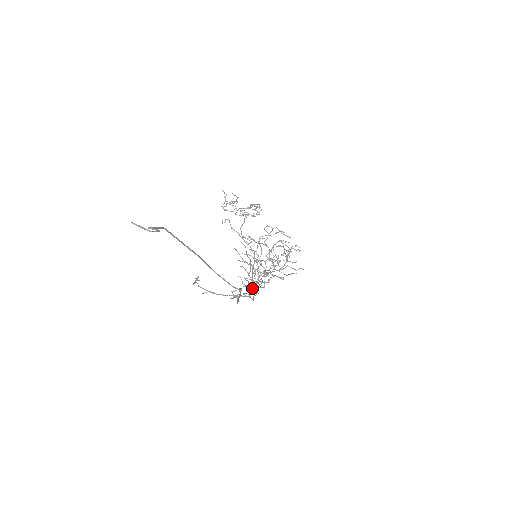
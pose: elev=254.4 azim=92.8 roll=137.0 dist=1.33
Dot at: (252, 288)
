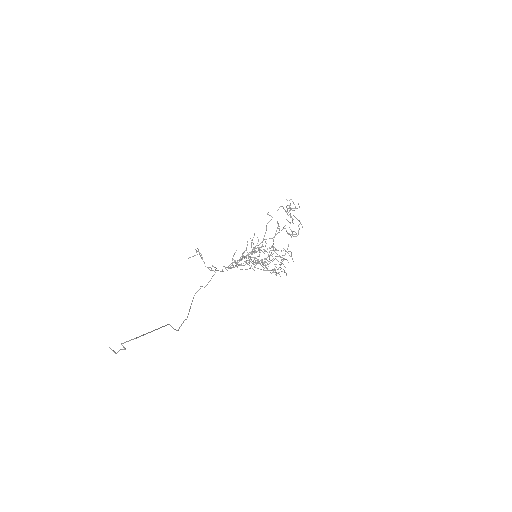
Dot at: (233, 265)
